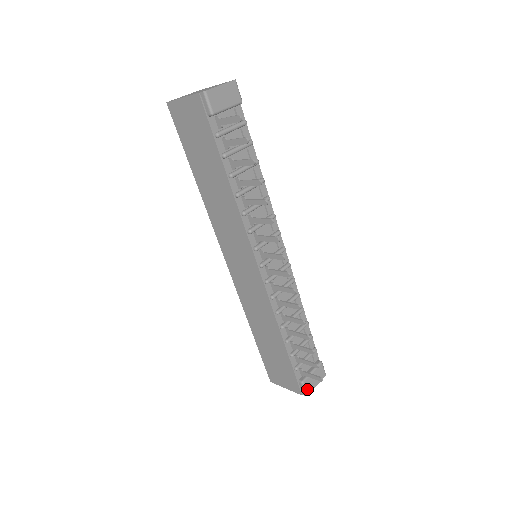
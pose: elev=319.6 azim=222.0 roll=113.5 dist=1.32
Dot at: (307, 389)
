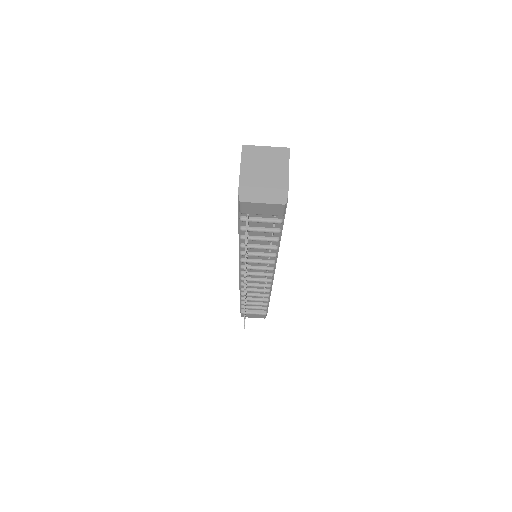
Dot at: (243, 315)
